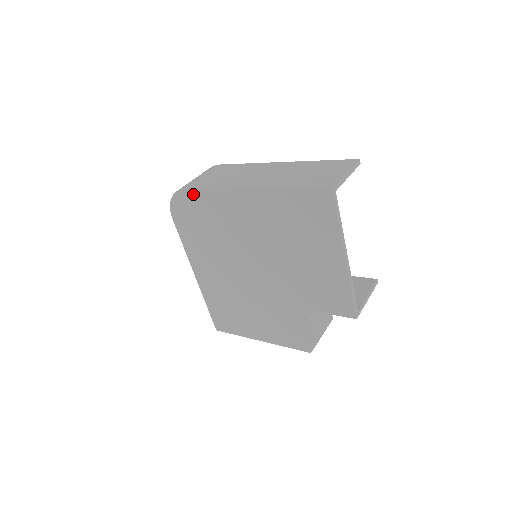
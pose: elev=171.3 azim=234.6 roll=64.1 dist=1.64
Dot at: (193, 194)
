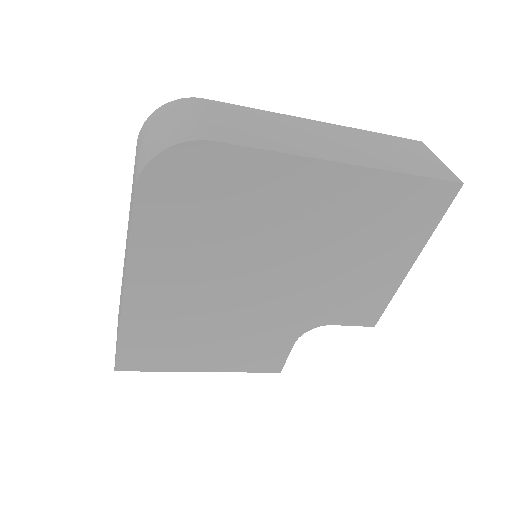
Dot at: (225, 154)
